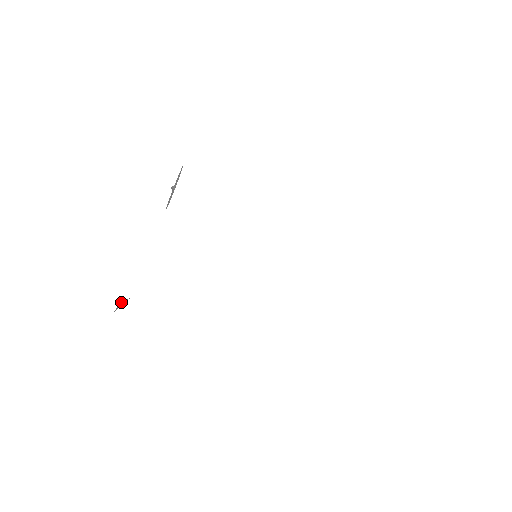
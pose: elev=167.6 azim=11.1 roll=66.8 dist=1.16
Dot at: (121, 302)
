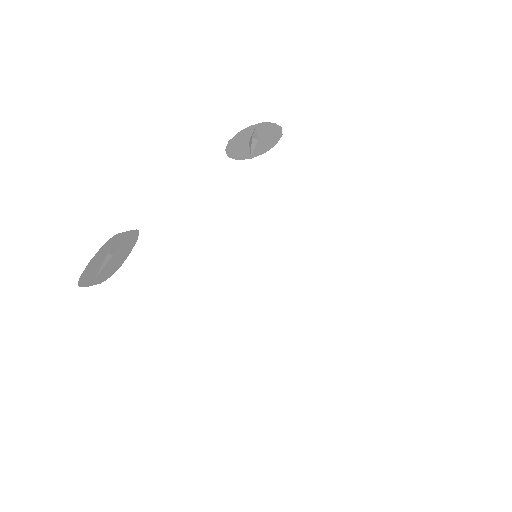
Dot at: (111, 251)
